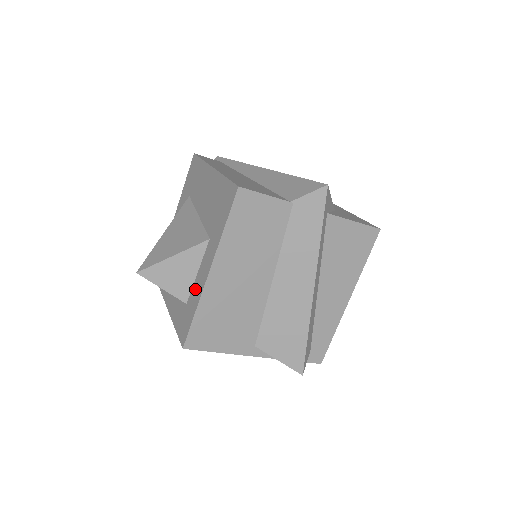
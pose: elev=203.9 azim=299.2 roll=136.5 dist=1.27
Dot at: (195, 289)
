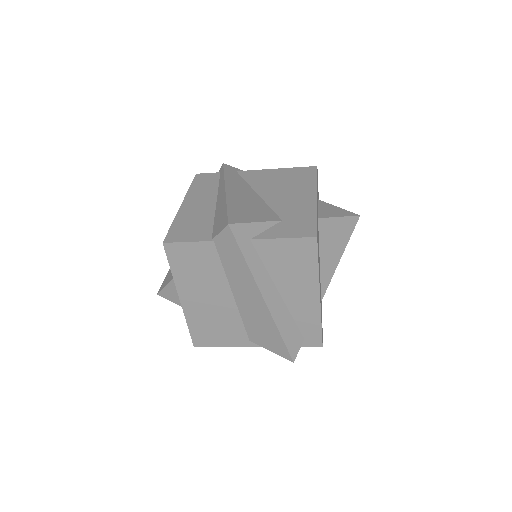
Dot at: occluded
